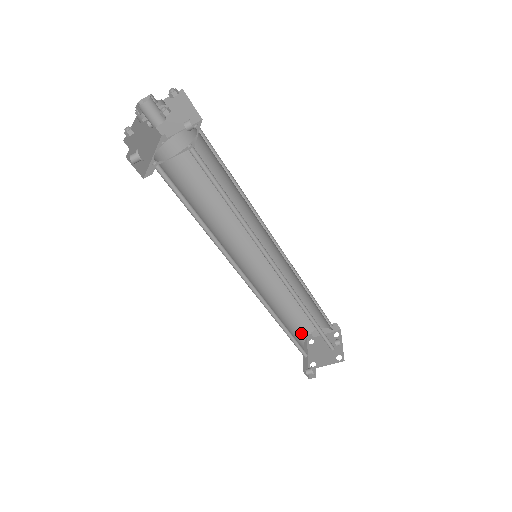
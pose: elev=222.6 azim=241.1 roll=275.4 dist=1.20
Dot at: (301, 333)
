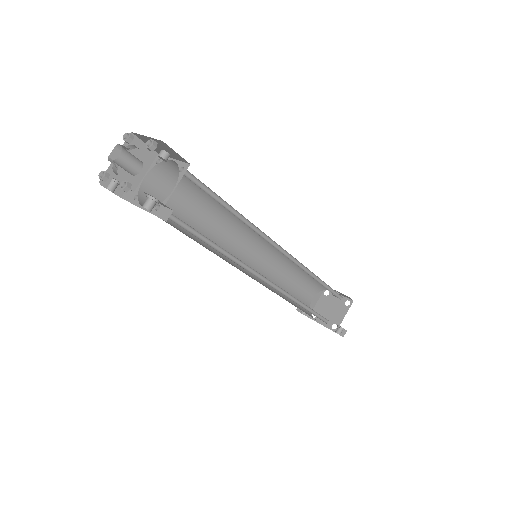
Dot at: (306, 311)
